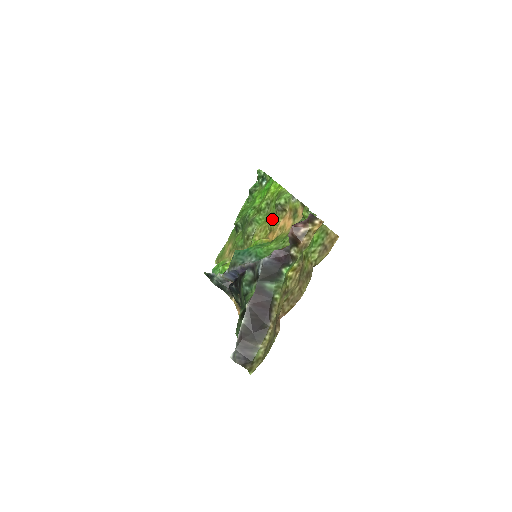
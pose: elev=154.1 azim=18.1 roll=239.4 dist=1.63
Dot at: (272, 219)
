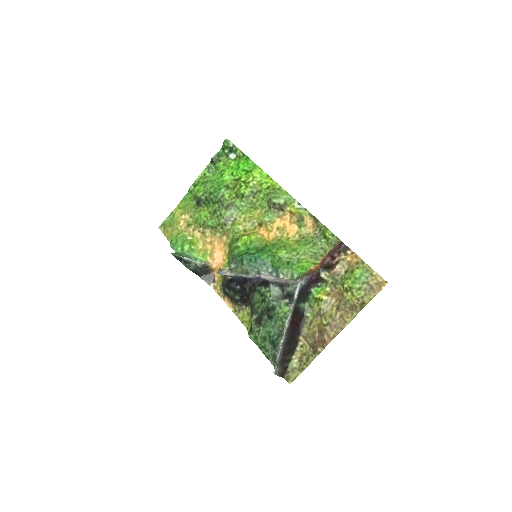
Dot at: (263, 214)
